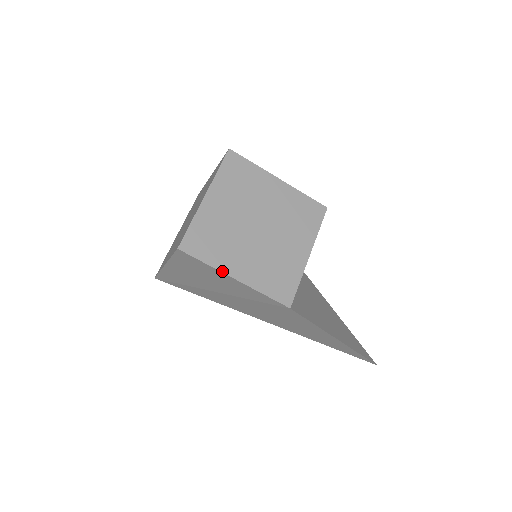
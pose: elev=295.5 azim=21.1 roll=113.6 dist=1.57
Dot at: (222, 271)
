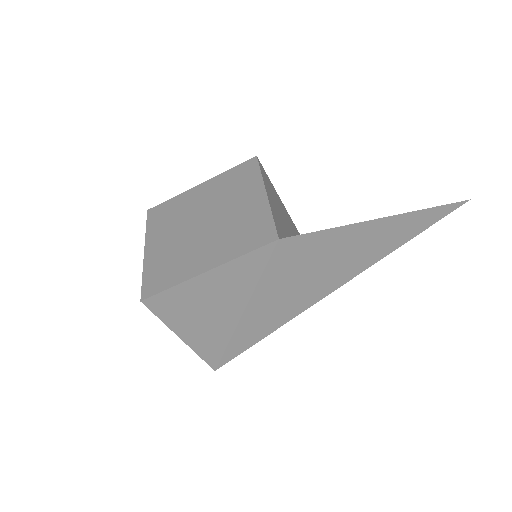
Dot at: (190, 278)
